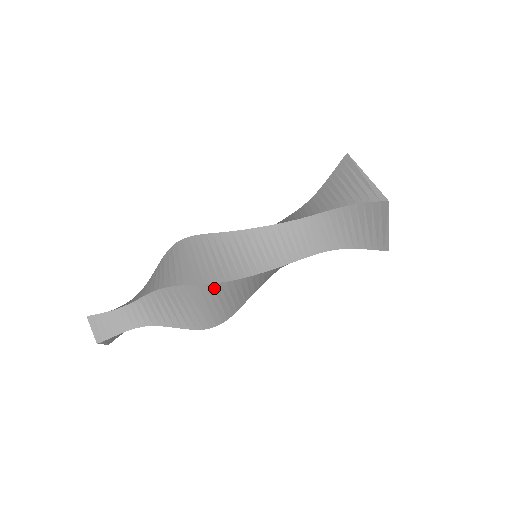
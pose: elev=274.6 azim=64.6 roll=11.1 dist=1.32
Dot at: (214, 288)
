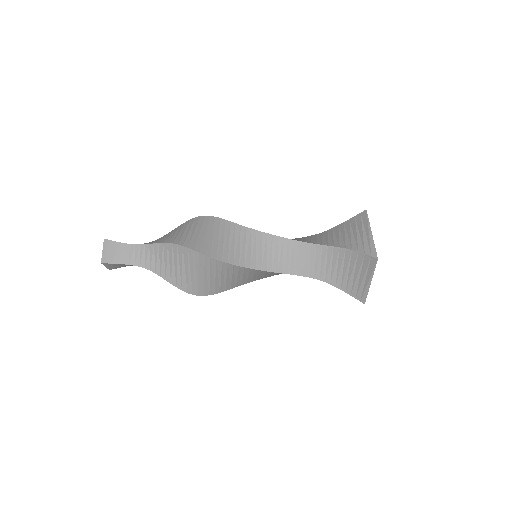
Dot at: (210, 262)
